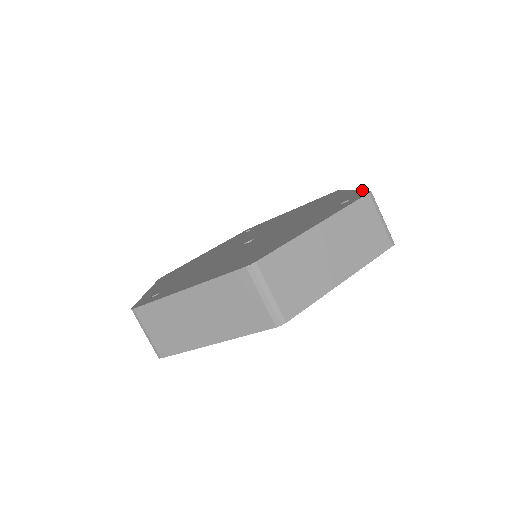
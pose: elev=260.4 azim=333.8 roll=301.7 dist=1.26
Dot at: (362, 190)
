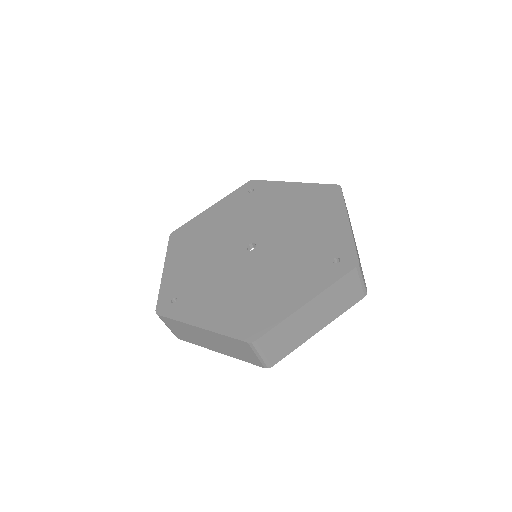
Dot at: (354, 242)
